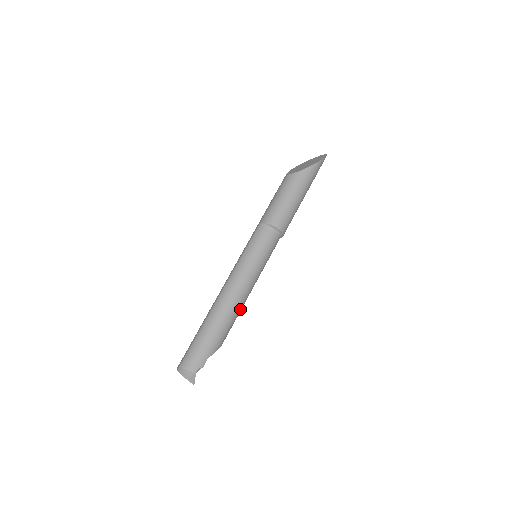
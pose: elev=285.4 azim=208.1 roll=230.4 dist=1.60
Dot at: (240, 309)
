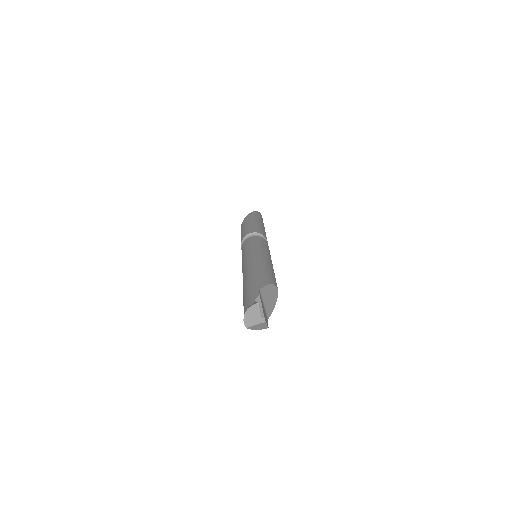
Dot at: (265, 266)
